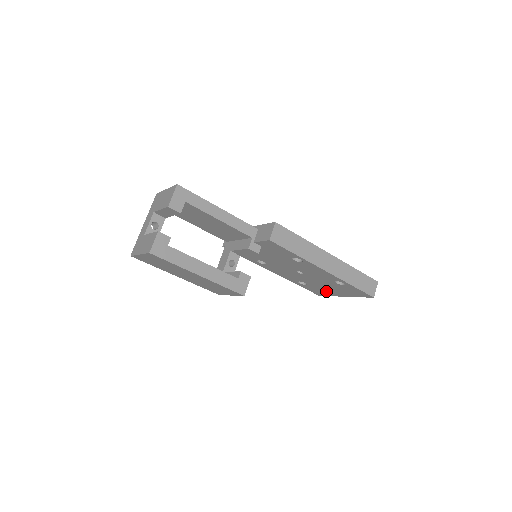
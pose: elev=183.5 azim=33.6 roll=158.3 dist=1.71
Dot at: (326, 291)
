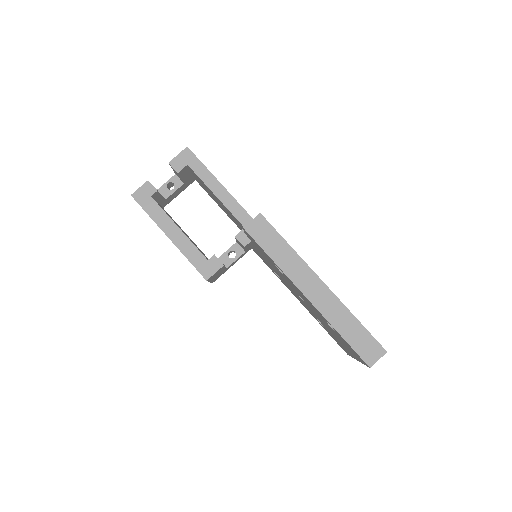
Dot at: occluded
